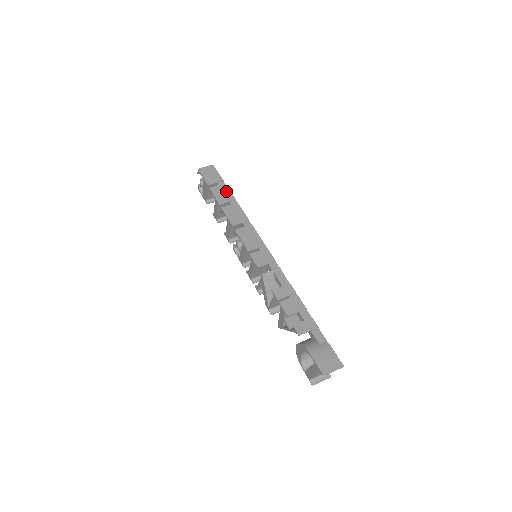
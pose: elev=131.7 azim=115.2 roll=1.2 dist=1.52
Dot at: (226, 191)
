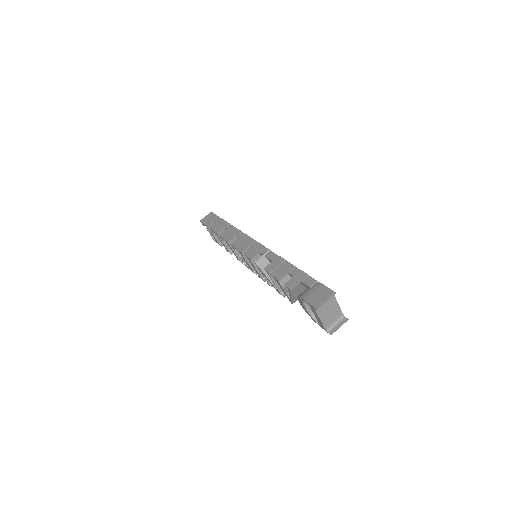
Dot at: (222, 223)
